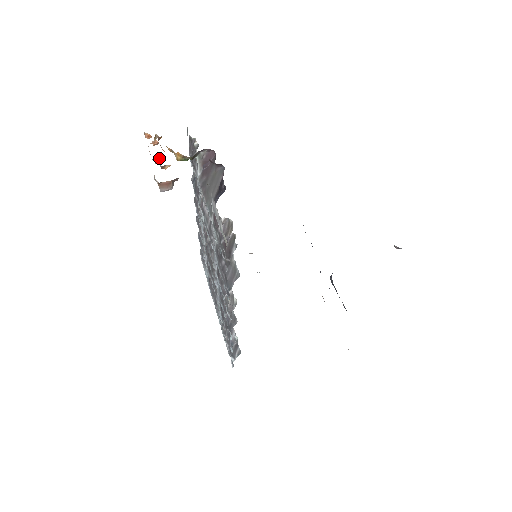
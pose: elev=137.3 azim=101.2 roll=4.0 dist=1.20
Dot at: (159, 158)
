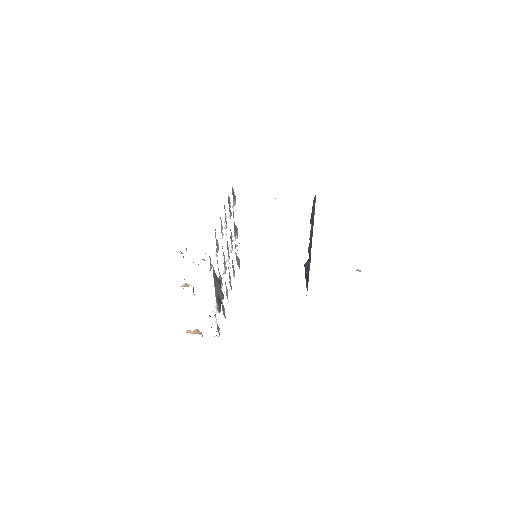
Dot at: occluded
